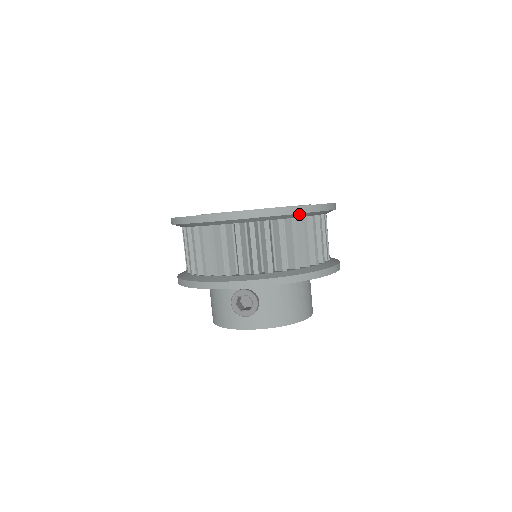
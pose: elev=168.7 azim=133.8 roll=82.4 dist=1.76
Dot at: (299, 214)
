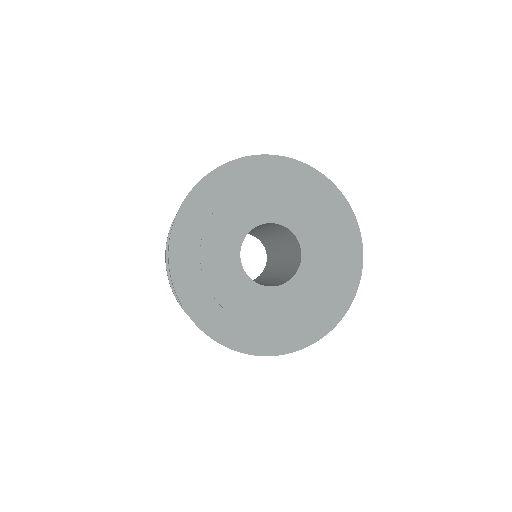
Dot at: occluded
